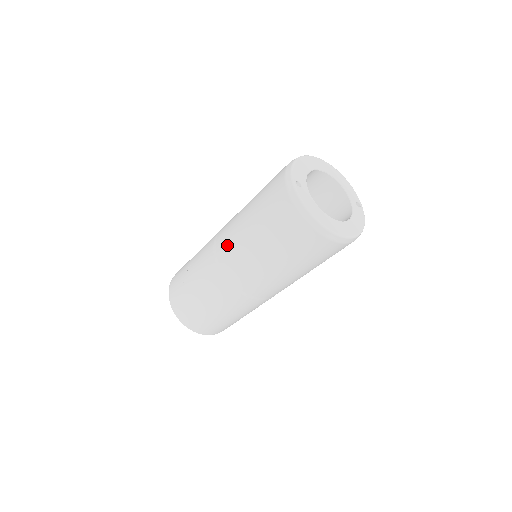
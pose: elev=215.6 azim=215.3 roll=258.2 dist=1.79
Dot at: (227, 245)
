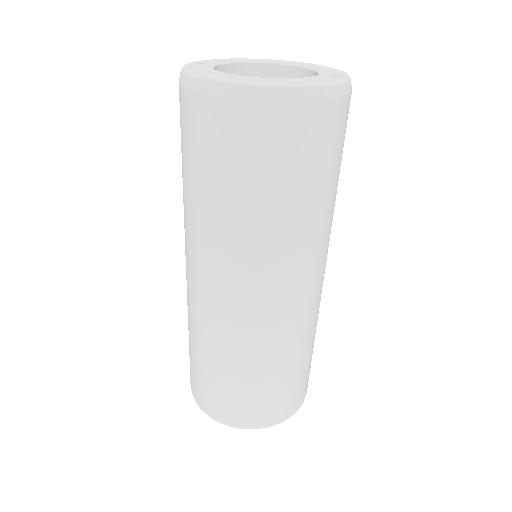
Dot at: occluded
